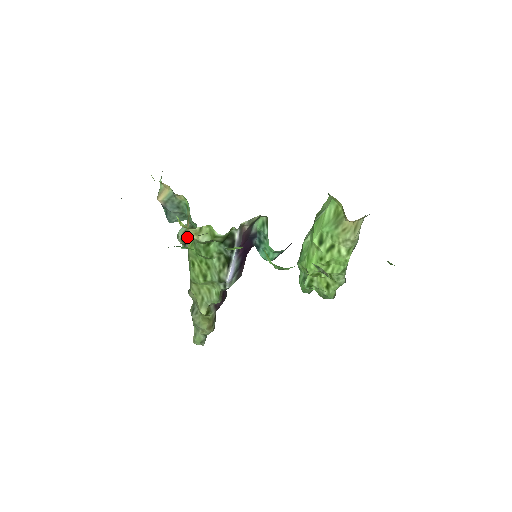
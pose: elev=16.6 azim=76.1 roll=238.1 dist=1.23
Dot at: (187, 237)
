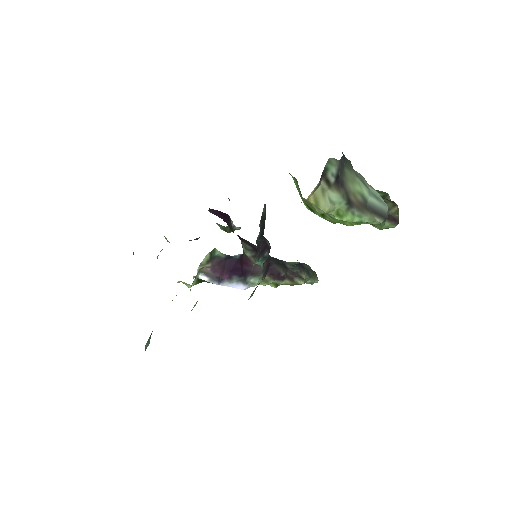
Dot at: occluded
